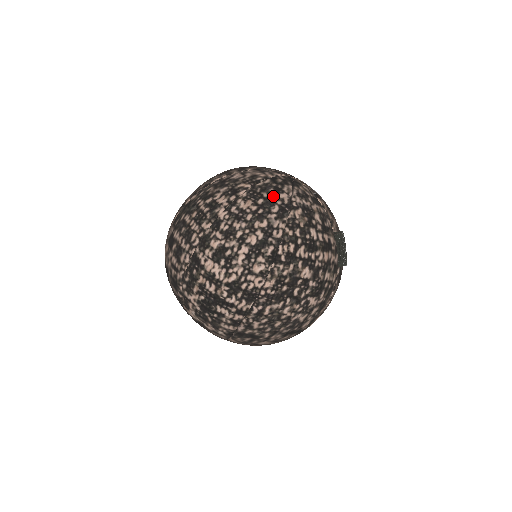
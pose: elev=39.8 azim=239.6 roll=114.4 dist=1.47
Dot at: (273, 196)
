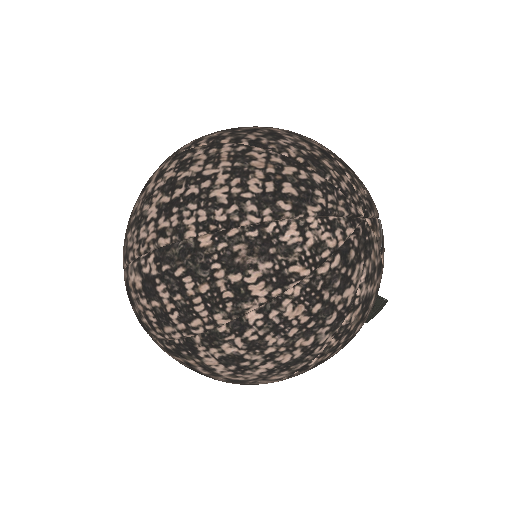
Dot at: (336, 297)
